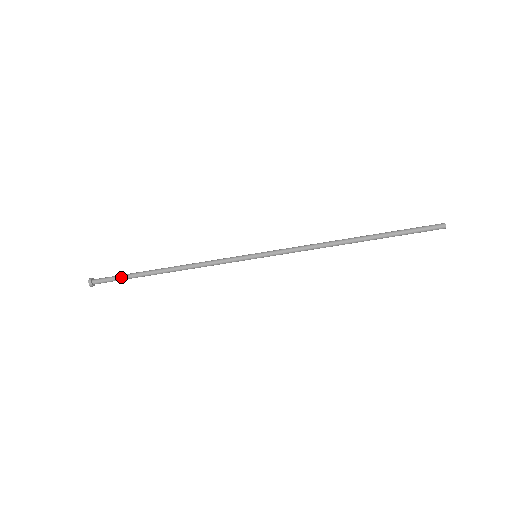
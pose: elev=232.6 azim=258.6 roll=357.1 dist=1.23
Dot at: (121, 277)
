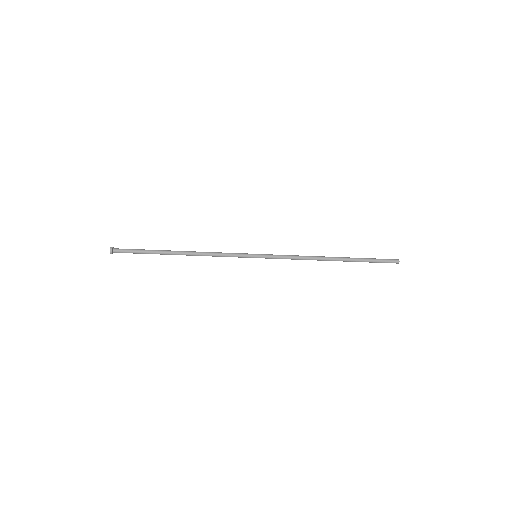
Dot at: (140, 253)
